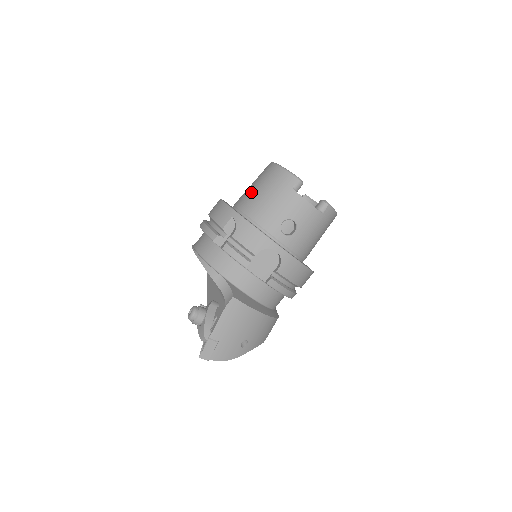
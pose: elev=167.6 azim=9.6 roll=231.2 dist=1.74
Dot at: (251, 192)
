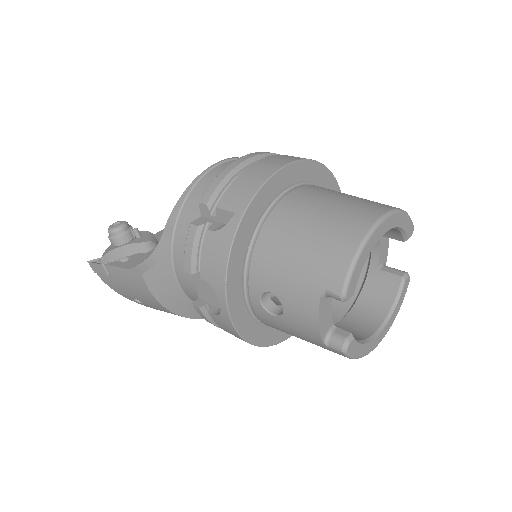
Dot at: (307, 212)
